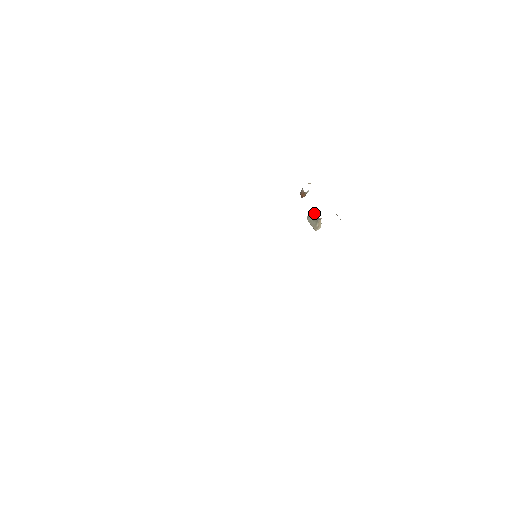
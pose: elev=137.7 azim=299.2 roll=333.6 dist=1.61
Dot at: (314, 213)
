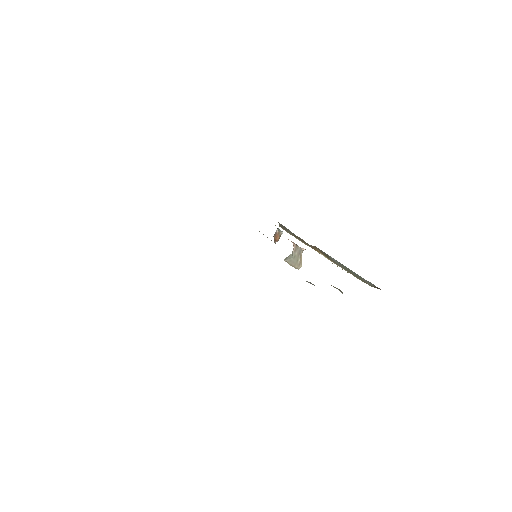
Dot at: (294, 247)
